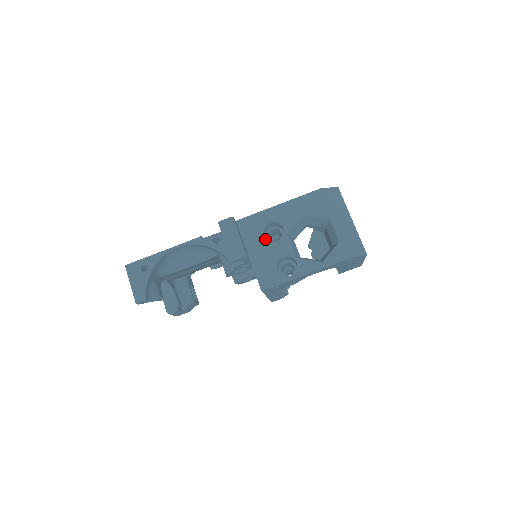
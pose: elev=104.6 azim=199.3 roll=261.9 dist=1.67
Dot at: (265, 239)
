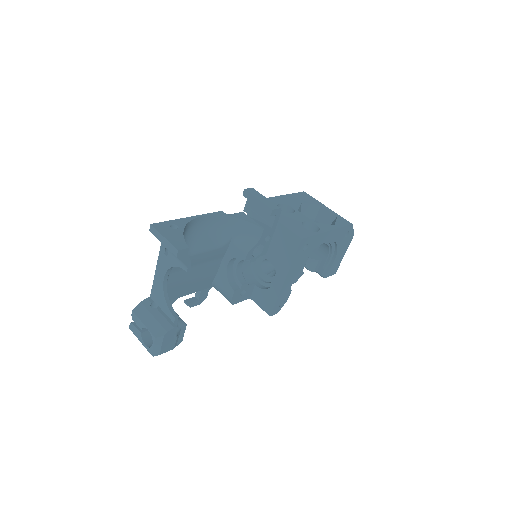
Dot at: (282, 211)
